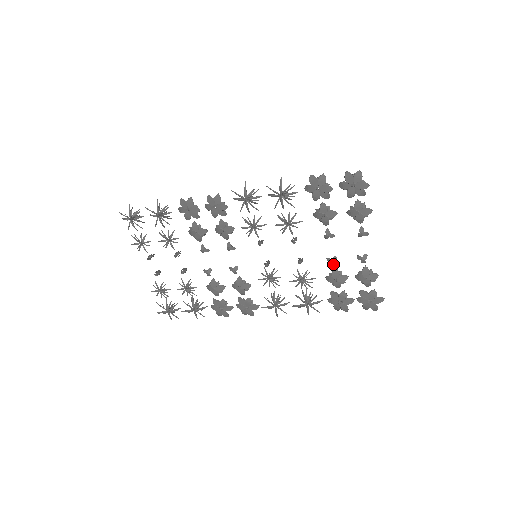
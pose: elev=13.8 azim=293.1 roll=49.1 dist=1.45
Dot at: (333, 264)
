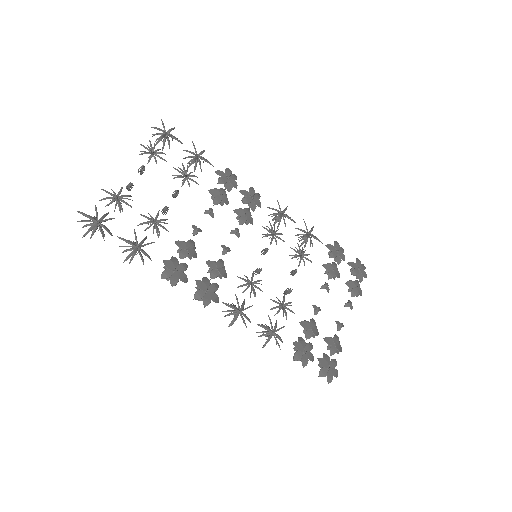
Dot at: (316, 313)
